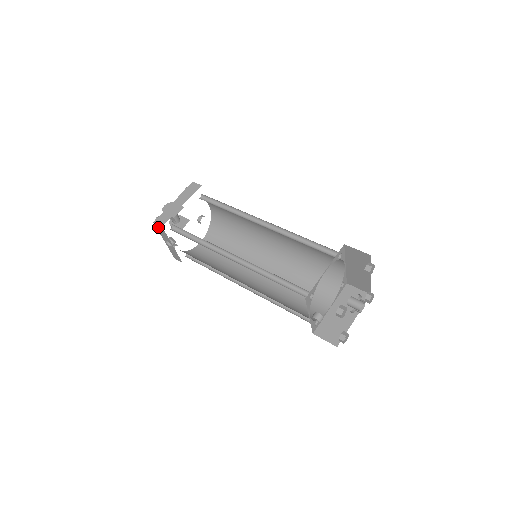
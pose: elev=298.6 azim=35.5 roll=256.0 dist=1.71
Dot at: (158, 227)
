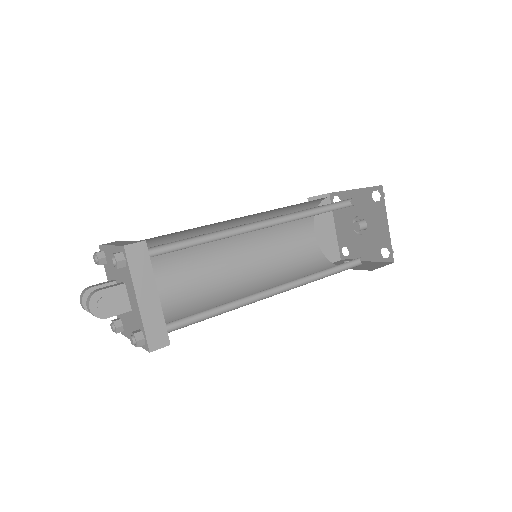
Dot at: occluded
